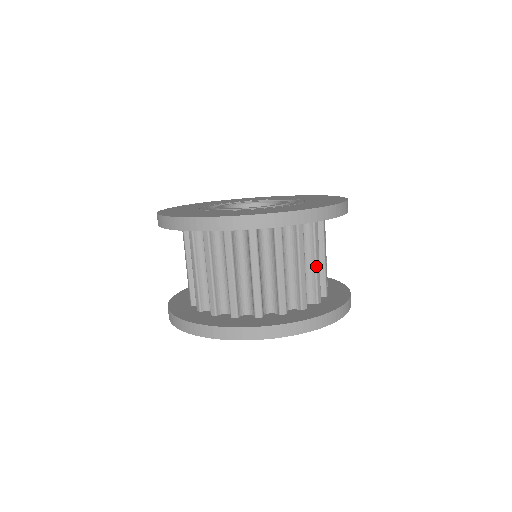
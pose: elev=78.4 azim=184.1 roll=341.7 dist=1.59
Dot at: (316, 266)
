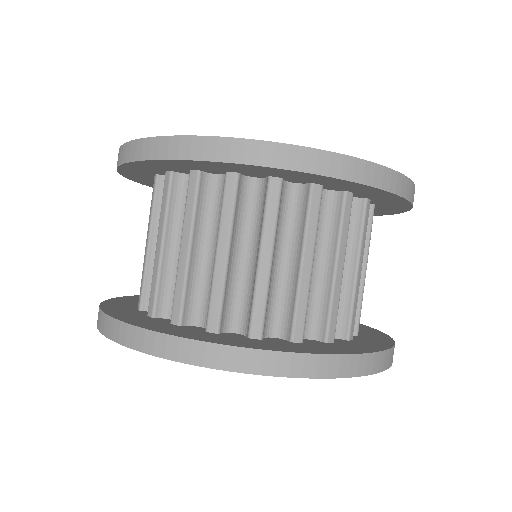
Dot at: (335, 275)
